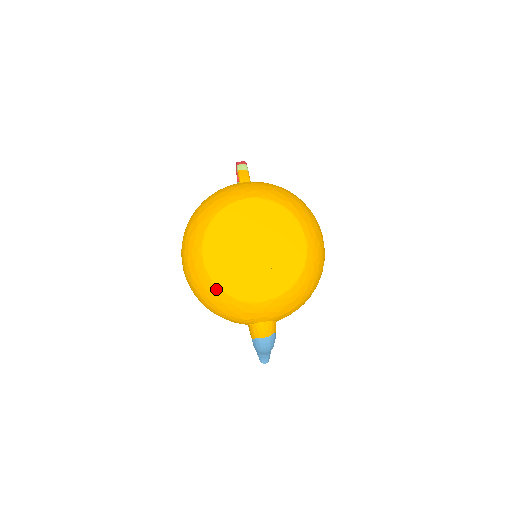
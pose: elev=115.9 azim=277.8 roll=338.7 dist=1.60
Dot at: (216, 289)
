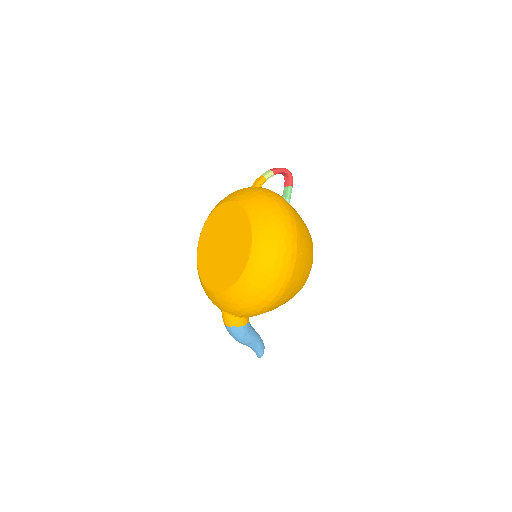
Dot at: (198, 270)
